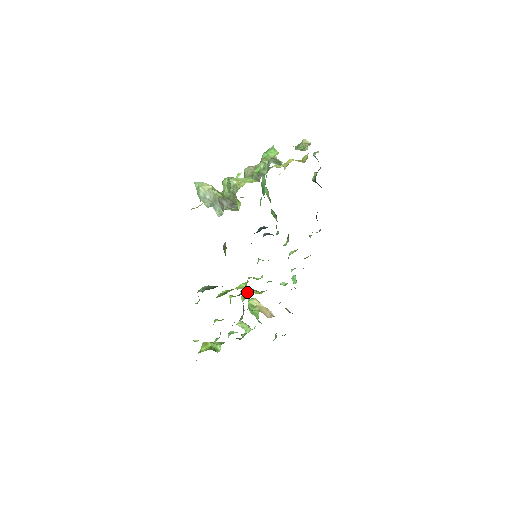
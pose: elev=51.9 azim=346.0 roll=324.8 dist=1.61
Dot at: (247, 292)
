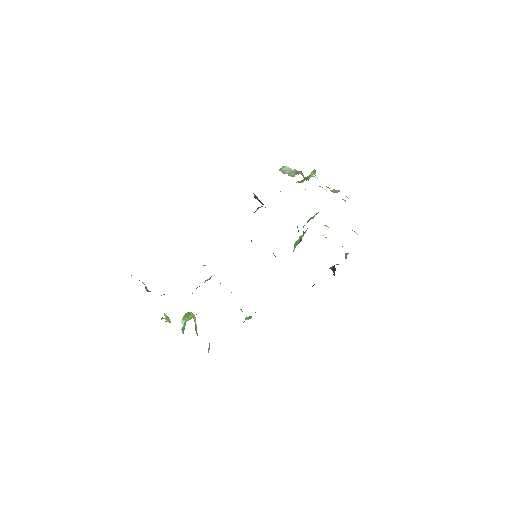
Dot at: occluded
